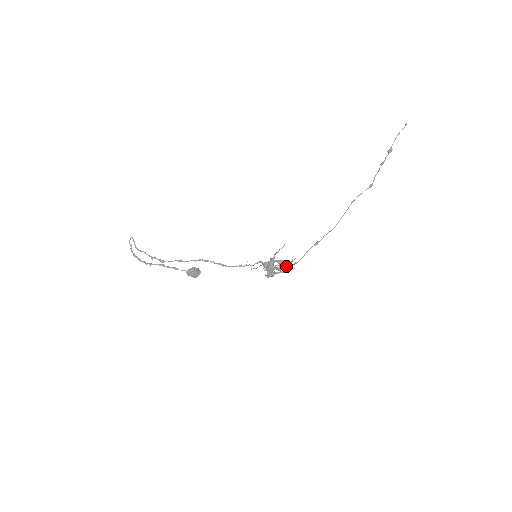
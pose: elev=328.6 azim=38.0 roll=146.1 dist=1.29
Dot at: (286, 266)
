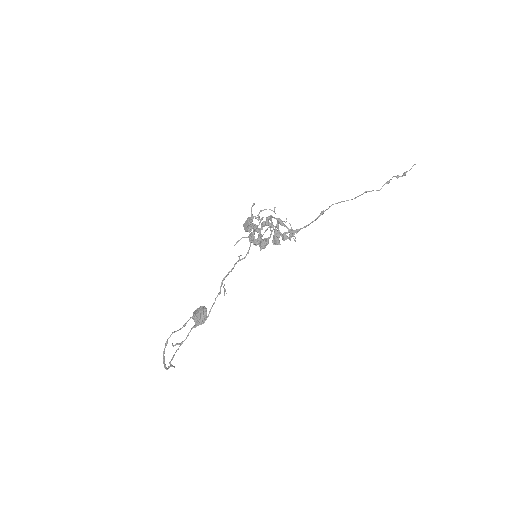
Dot at: (266, 217)
